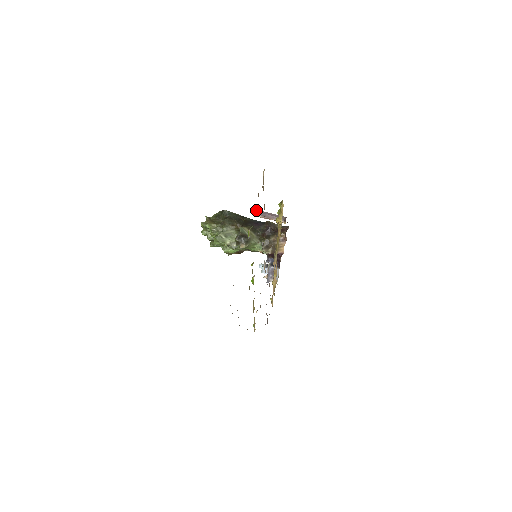
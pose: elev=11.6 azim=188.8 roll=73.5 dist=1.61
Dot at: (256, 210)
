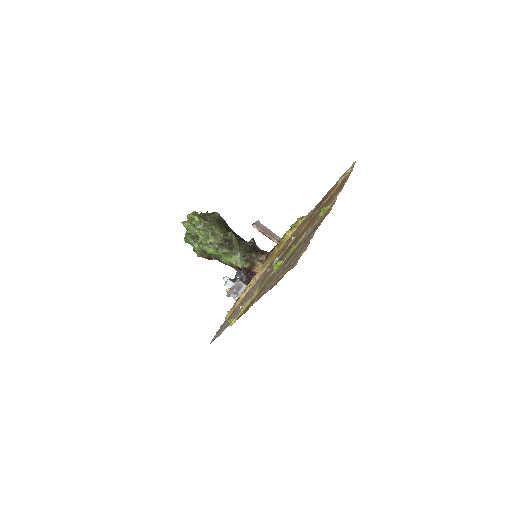
Dot at: (258, 221)
